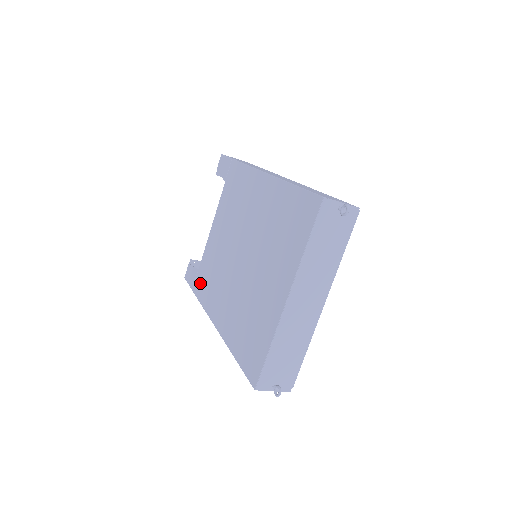
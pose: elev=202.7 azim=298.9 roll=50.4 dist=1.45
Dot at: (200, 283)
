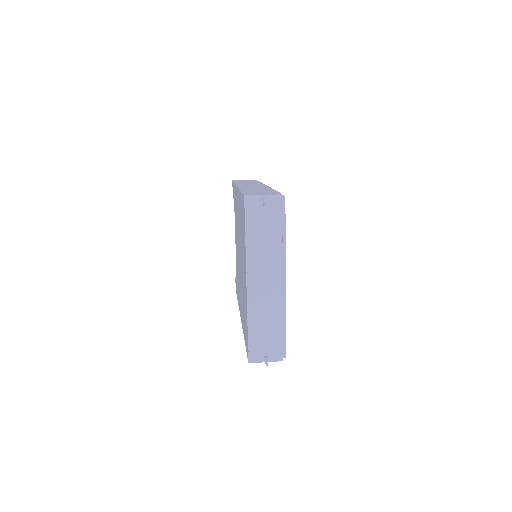
Dot at: (237, 290)
